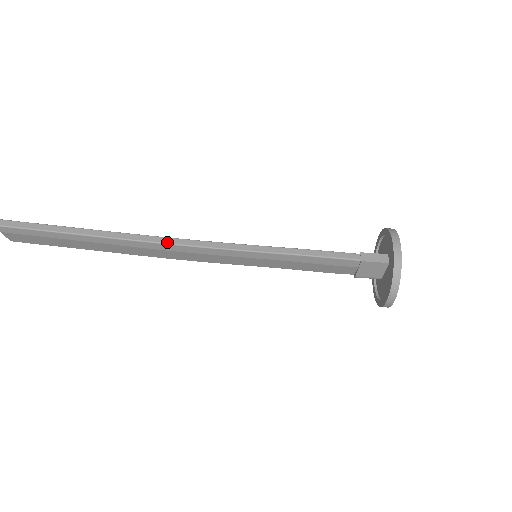
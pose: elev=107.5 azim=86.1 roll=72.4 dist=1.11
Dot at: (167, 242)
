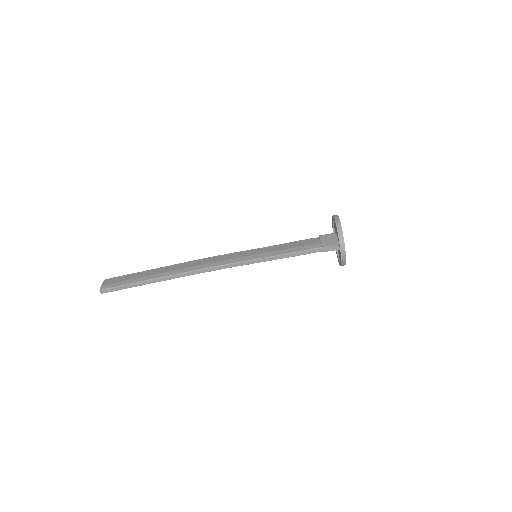
Dot at: occluded
